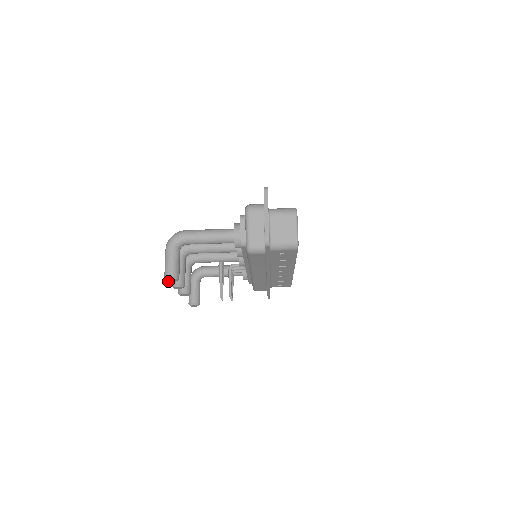
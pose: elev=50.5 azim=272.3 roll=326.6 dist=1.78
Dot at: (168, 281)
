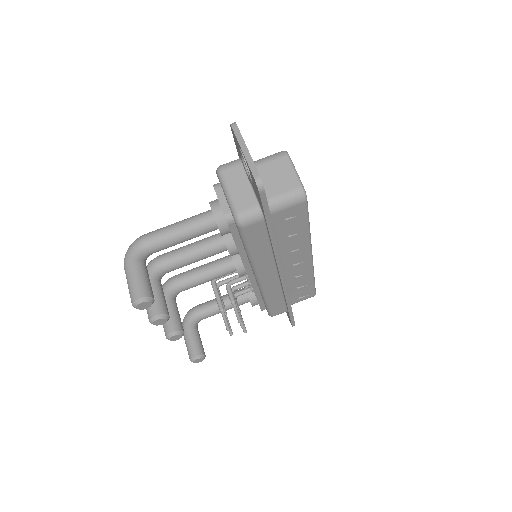
Dot at: (139, 308)
